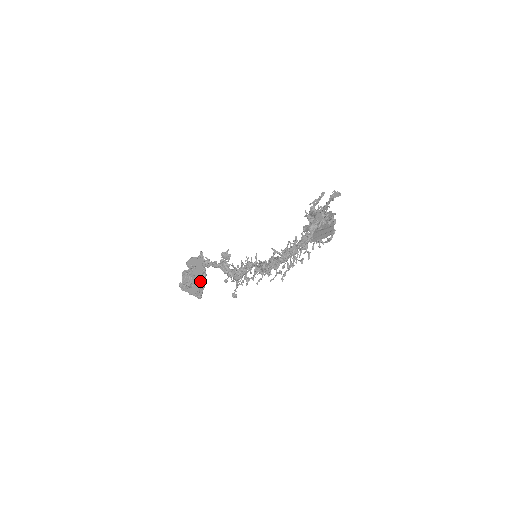
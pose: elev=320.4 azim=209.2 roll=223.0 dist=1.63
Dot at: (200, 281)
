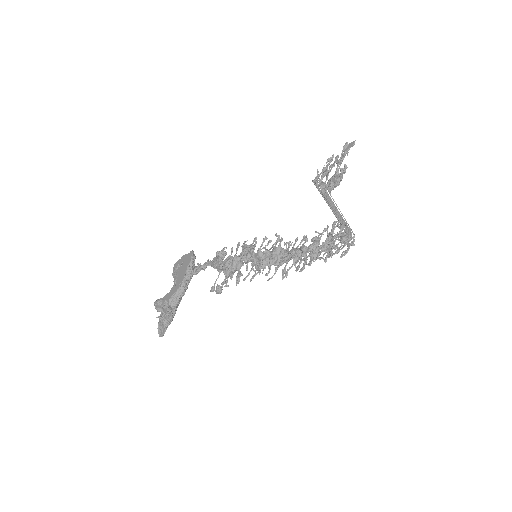
Dot at: (182, 278)
